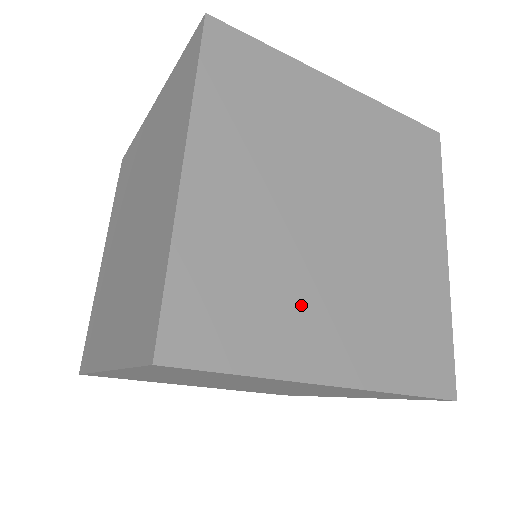
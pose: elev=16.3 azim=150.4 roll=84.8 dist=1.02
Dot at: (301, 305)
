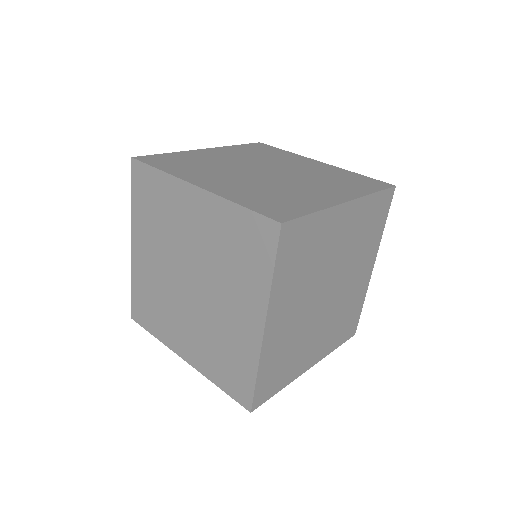
Dot at: (211, 173)
